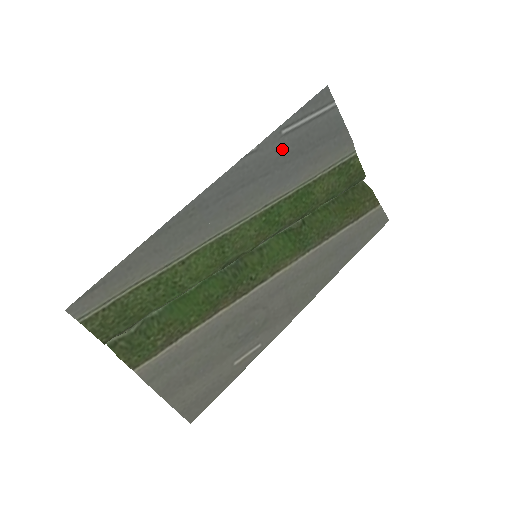
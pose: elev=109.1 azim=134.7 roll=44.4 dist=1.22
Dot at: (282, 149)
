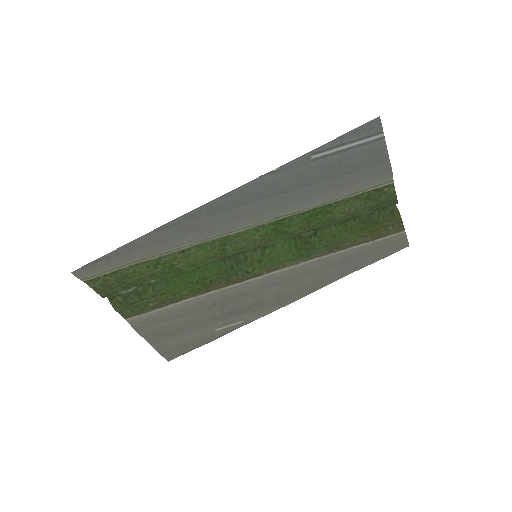
Dot at: (307, 172)
